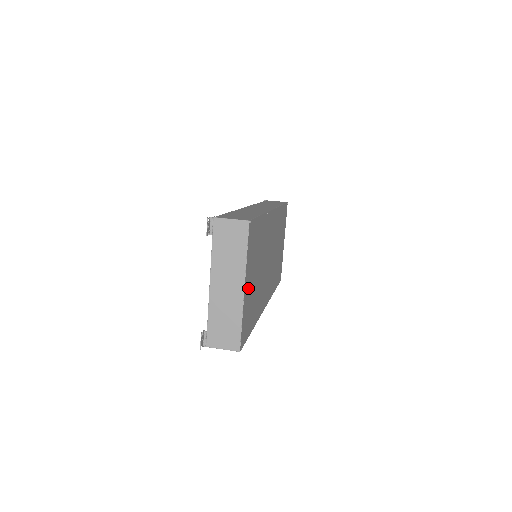
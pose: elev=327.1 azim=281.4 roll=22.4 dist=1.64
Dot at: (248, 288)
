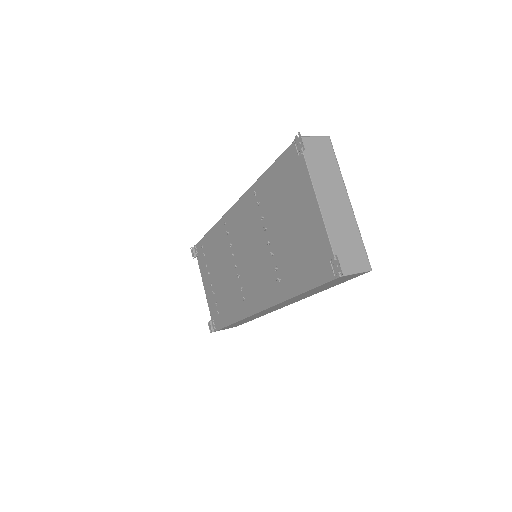
Dot at: occluded
